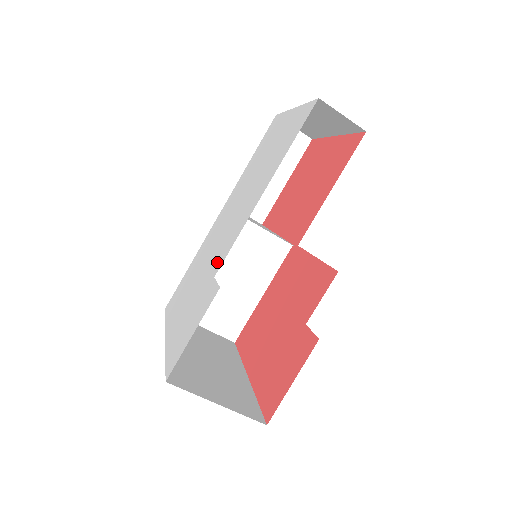
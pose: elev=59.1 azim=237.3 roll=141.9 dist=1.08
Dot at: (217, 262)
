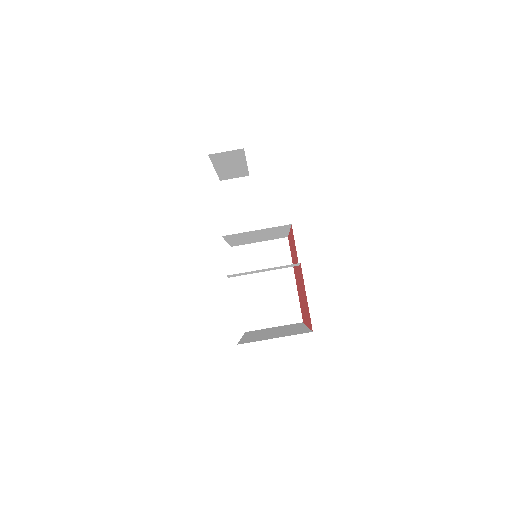
Dot at: occluded
